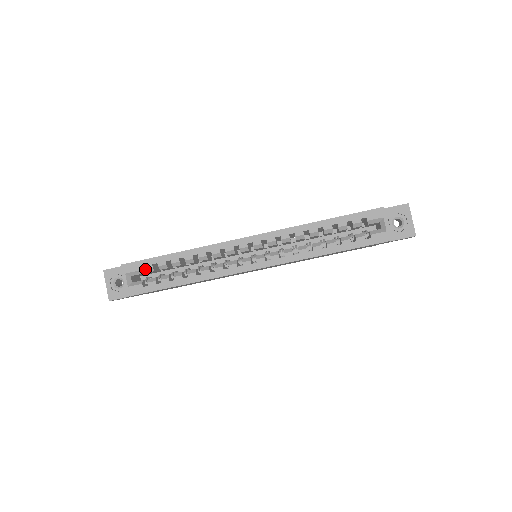
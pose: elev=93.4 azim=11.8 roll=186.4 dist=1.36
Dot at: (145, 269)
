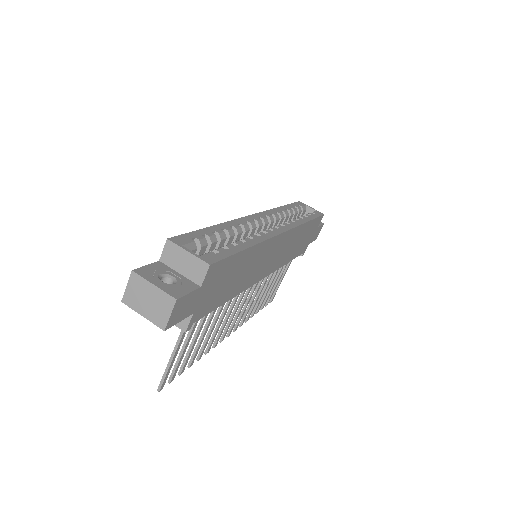
Dot at: (199, 240)
